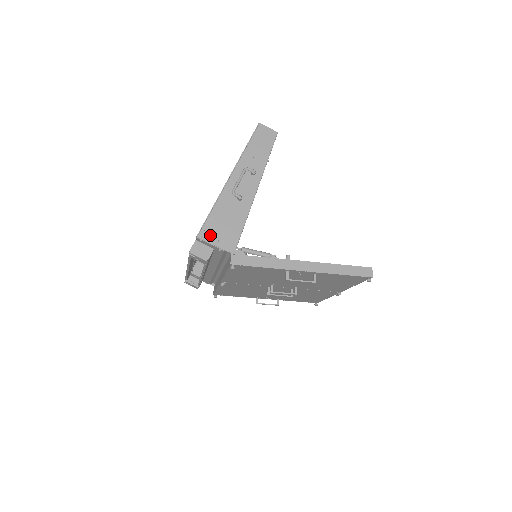
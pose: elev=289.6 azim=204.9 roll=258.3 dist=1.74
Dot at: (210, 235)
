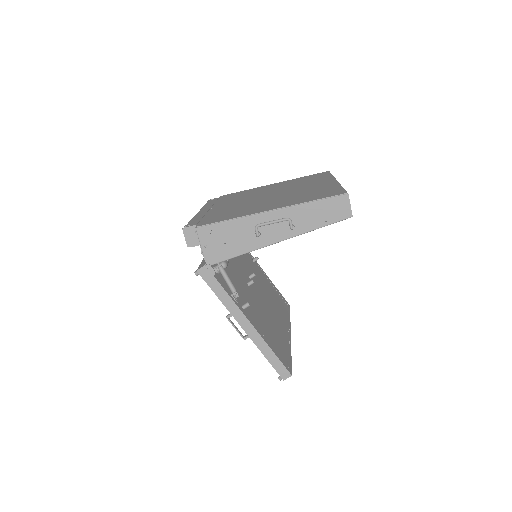
Dot at: (205, 237)
